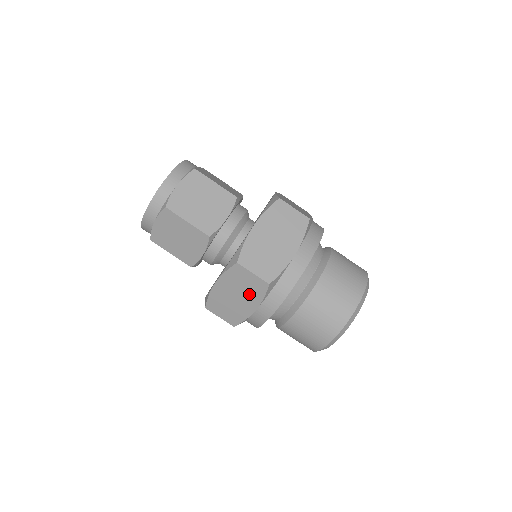
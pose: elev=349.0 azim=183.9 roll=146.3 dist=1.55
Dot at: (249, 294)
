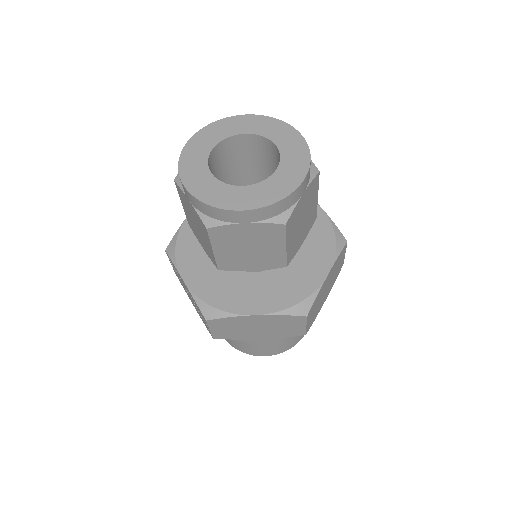
Dot at: (275, 332)
